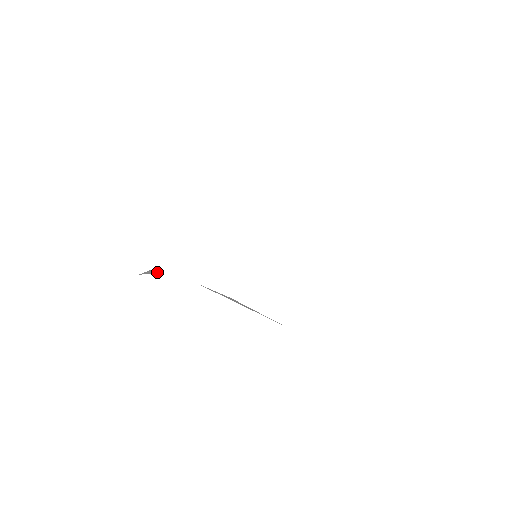
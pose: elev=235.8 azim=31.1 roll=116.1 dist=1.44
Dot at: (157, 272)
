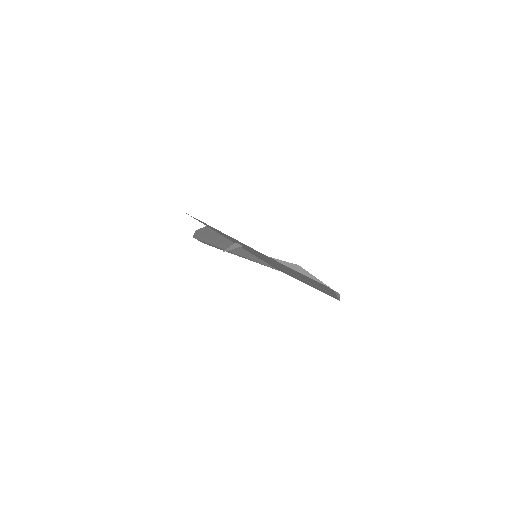
Dot at: (238, 246)
